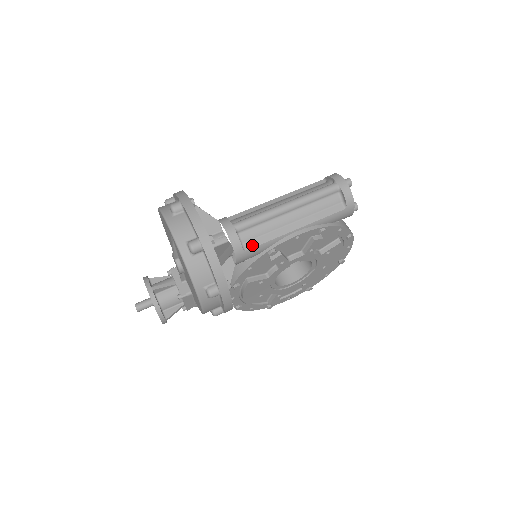
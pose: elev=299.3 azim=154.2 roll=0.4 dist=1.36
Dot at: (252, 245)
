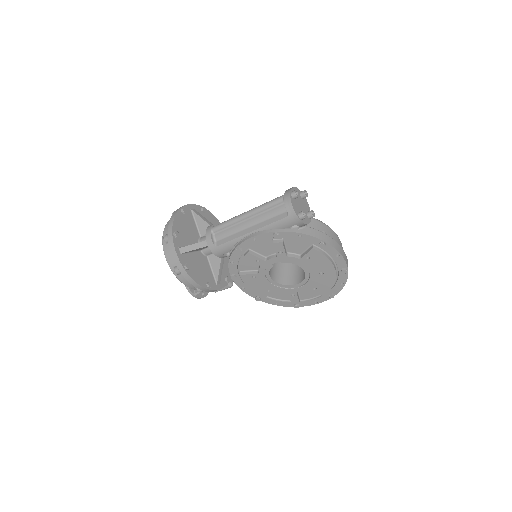
Dot at: (221, 243)
